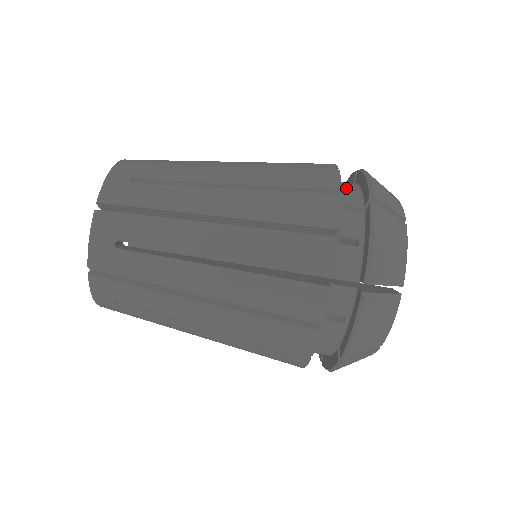
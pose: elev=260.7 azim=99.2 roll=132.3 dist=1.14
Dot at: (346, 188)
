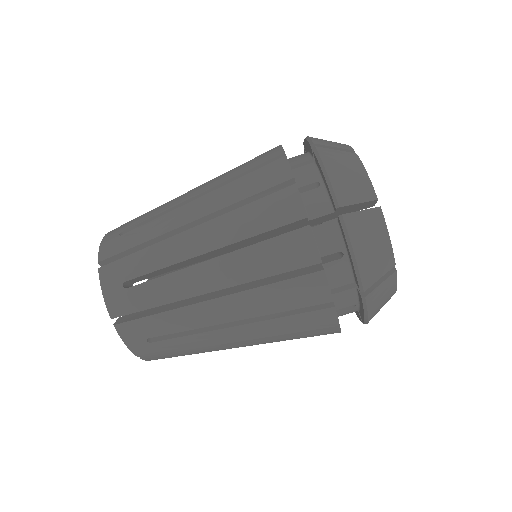
Dot at: occluded
